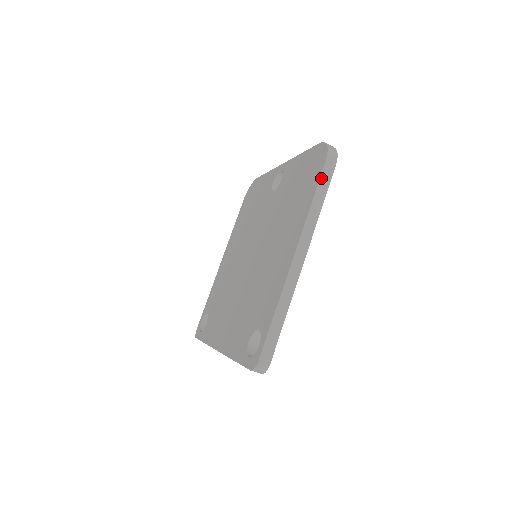
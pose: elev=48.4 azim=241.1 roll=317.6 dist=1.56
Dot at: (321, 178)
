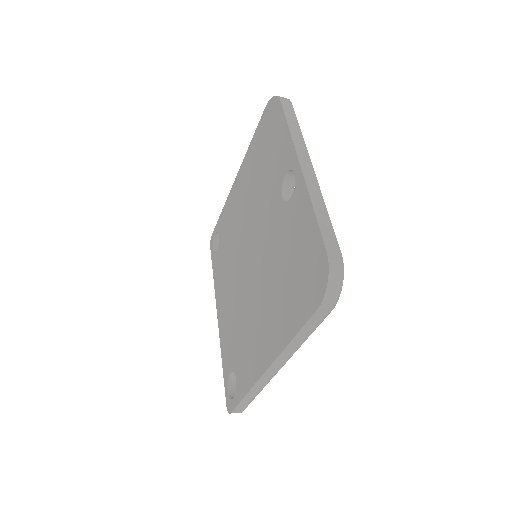
Dot at: (308, 322)
